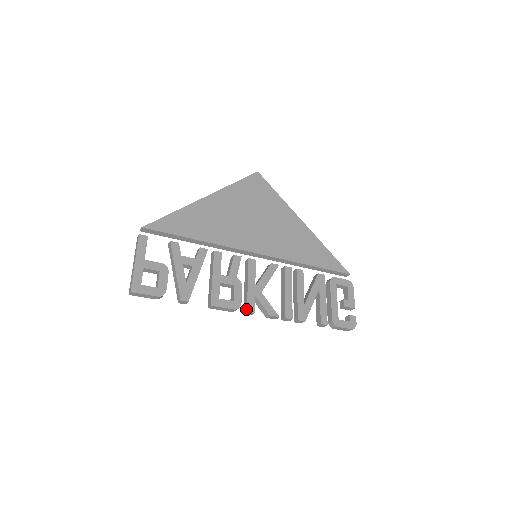
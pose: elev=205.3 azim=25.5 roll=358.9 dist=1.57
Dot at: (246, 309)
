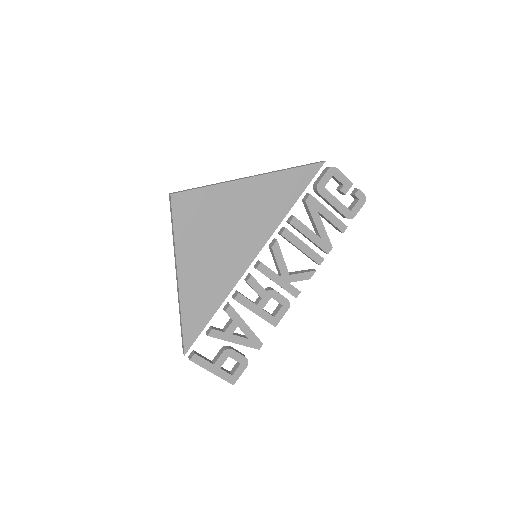
Dot at: occluded
